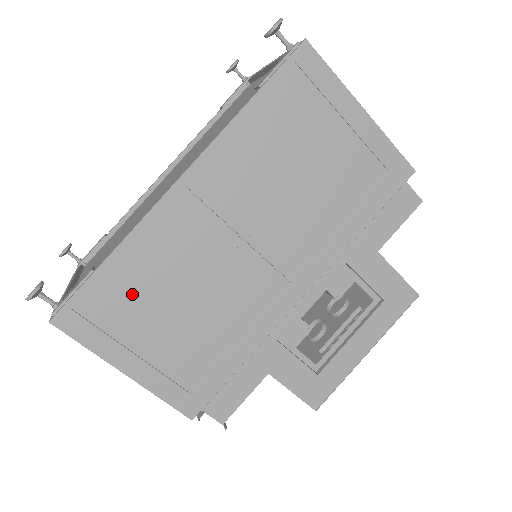
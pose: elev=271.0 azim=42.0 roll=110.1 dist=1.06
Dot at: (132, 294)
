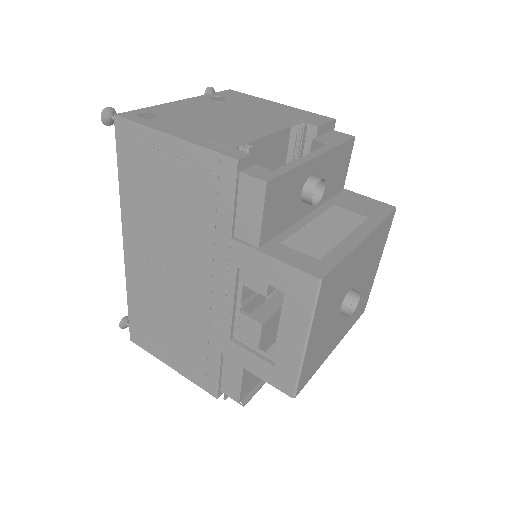
Dot at: (147, 319)
